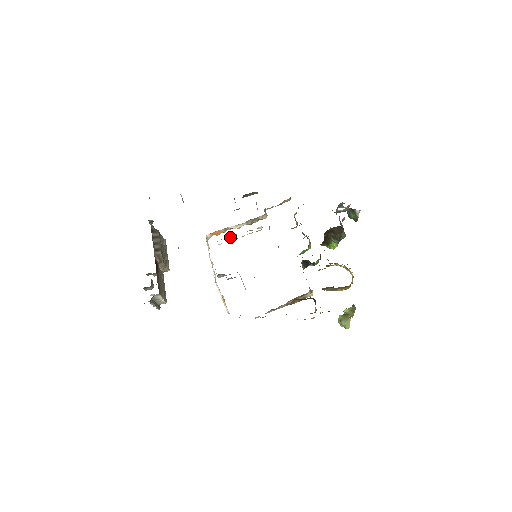
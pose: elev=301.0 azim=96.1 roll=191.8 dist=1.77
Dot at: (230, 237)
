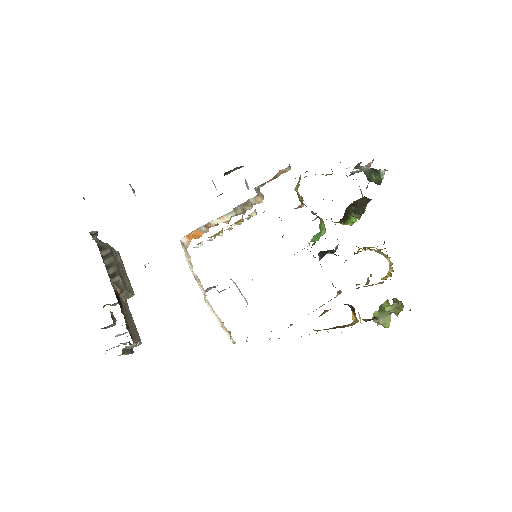
Dot at: (214, 235)
